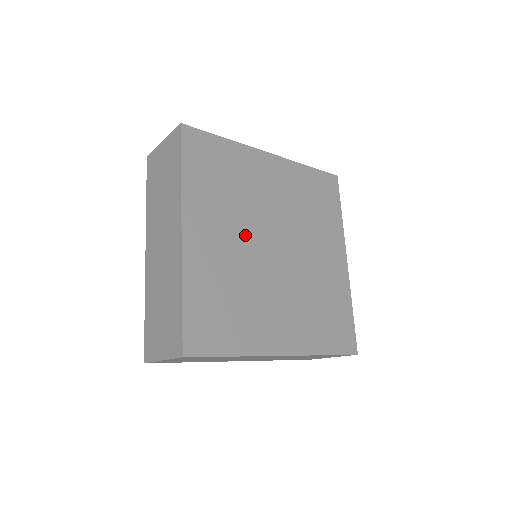
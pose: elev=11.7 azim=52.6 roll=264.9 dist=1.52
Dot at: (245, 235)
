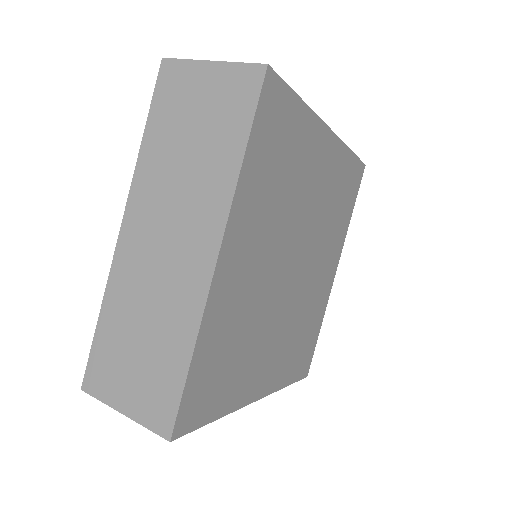
Dot at: (275, 254)
